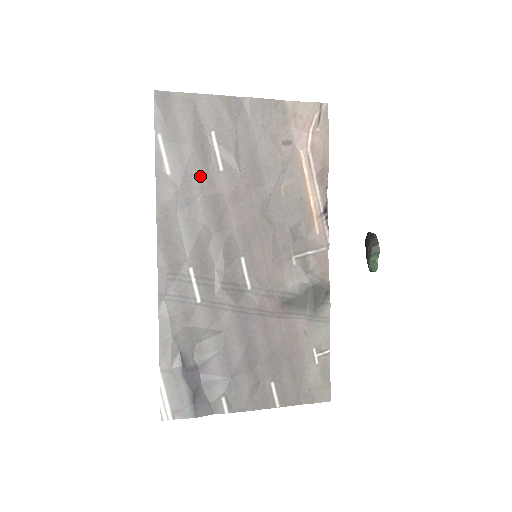
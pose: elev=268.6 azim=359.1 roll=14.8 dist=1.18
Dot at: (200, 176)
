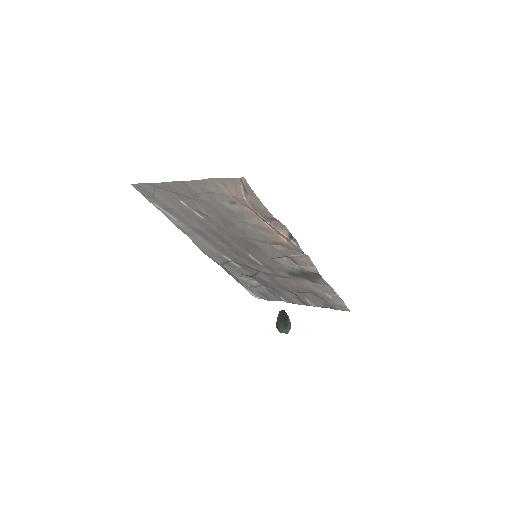
Dot at: (194, 221)
